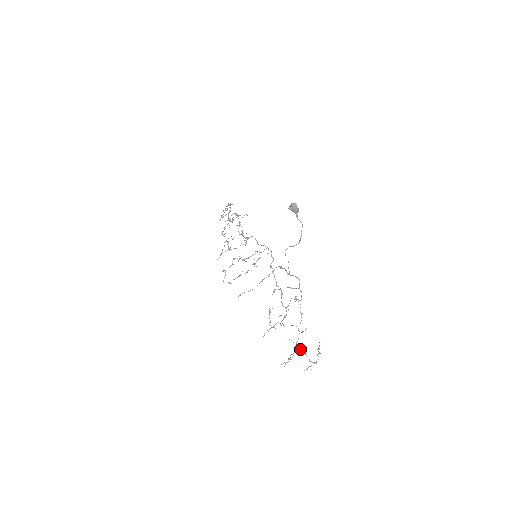
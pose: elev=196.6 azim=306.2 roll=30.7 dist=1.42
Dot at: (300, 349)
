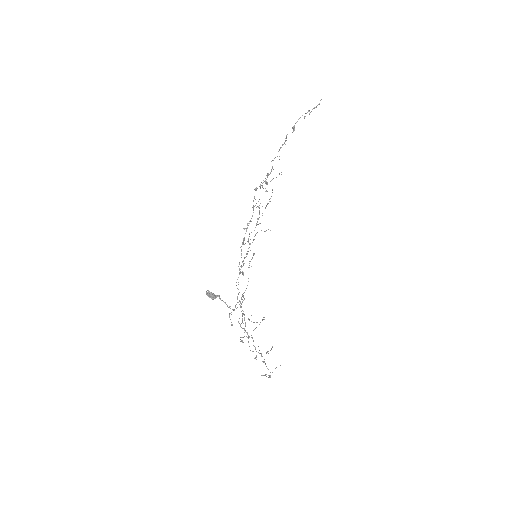
Dot at: occluded
